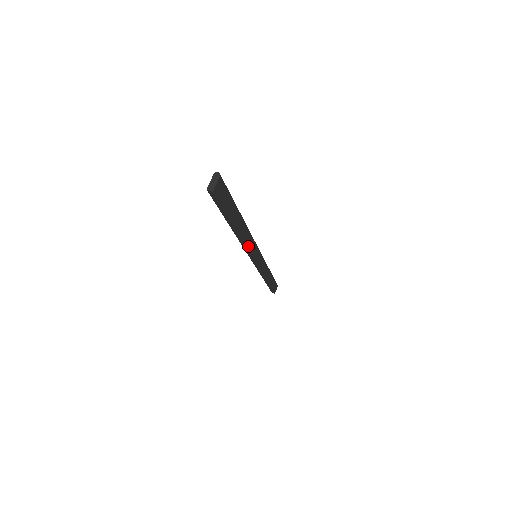
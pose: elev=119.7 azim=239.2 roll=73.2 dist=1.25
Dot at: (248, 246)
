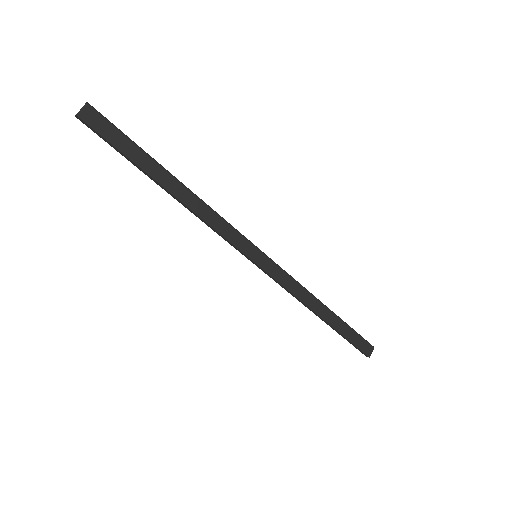
Dot at: (214, 225)
